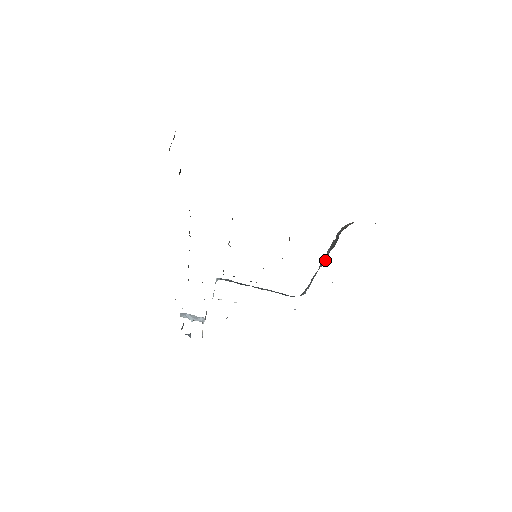
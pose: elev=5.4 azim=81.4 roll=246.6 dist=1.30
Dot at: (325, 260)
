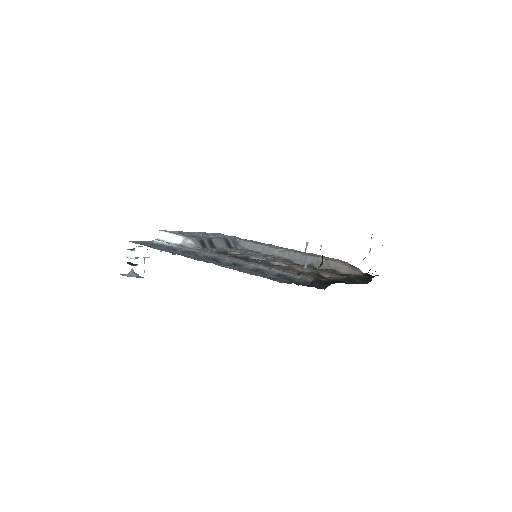
Dot at: (303, 263)
